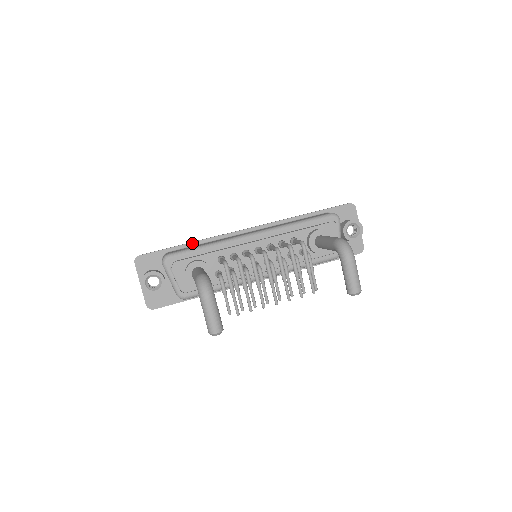
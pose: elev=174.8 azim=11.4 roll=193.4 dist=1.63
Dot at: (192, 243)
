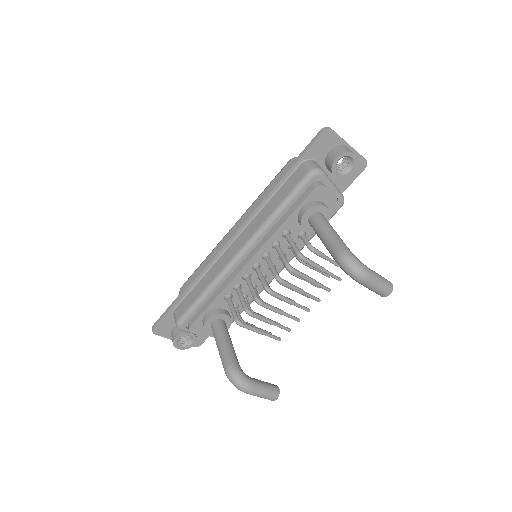
Dot at: (188, 289)
